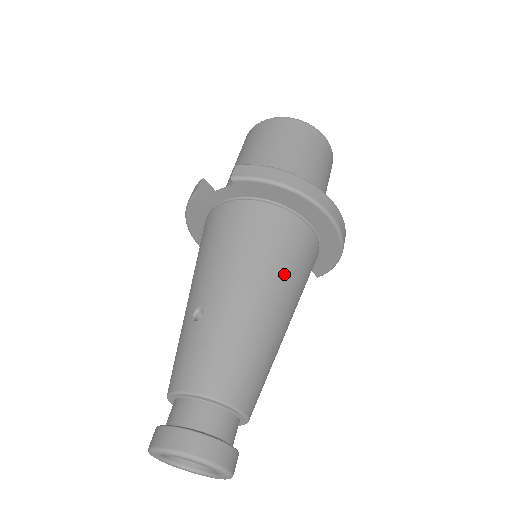
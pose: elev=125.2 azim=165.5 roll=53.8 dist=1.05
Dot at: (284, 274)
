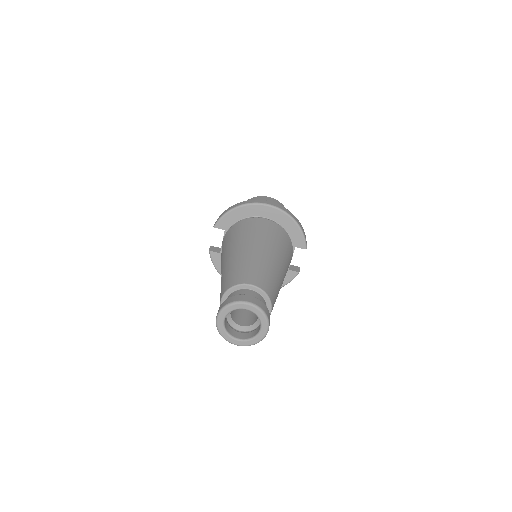
Dot at: (255, 236)
